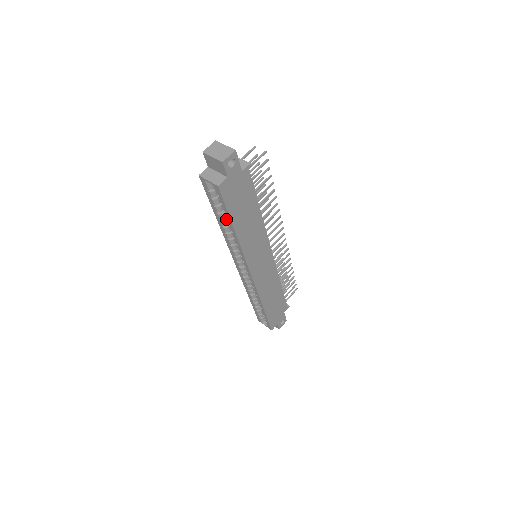
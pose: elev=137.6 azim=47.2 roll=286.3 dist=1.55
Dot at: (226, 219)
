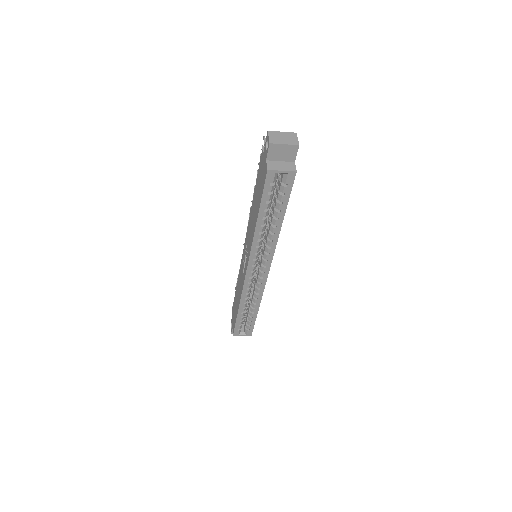
Dot at: (277, 212)
